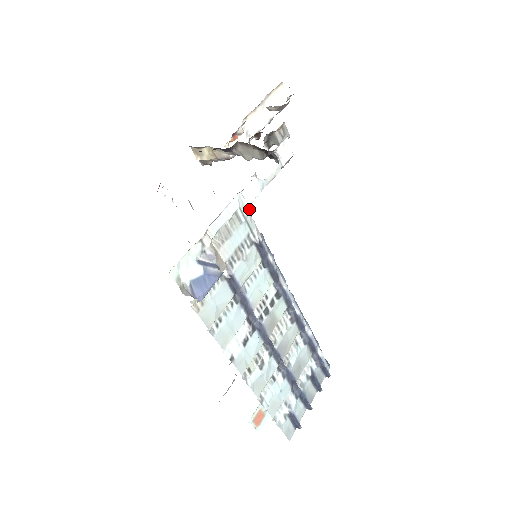
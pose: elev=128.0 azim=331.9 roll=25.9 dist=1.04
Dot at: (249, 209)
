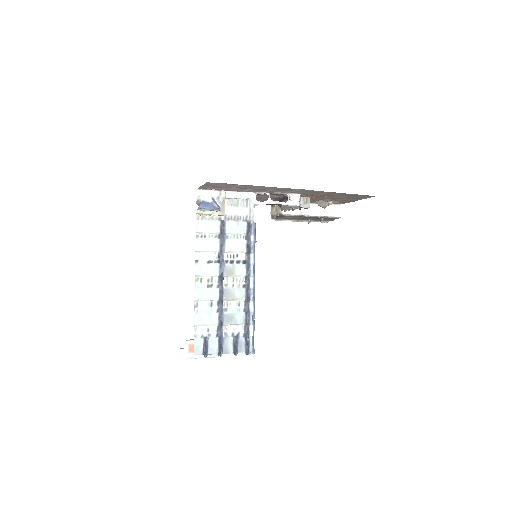
Dot at: (255, 205)
